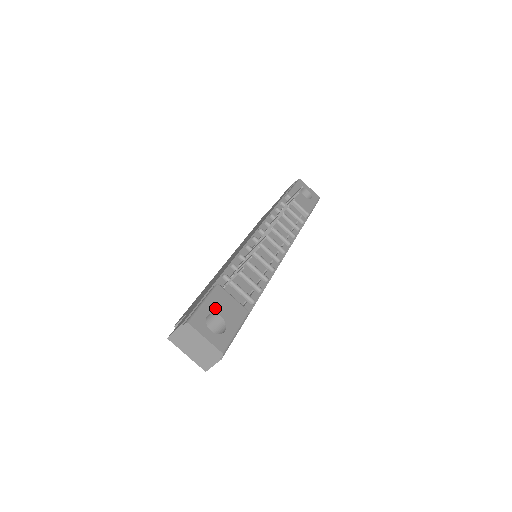
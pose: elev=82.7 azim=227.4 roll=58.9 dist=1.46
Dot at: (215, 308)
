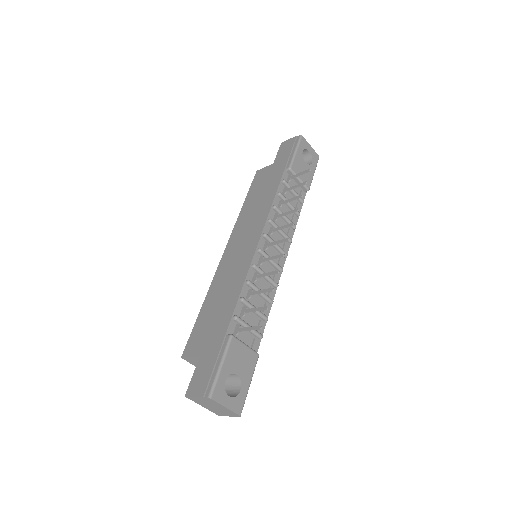
Dot at: (231, 367)
